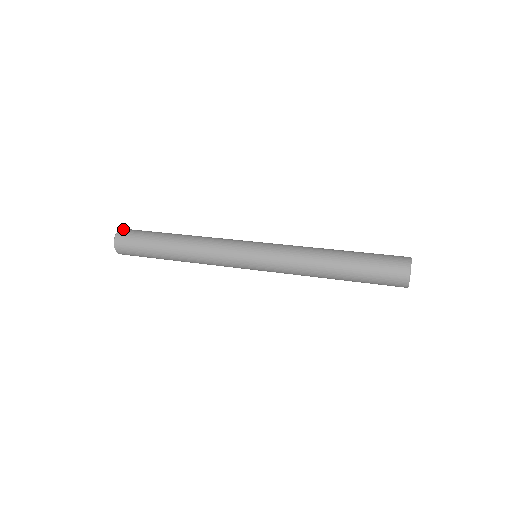
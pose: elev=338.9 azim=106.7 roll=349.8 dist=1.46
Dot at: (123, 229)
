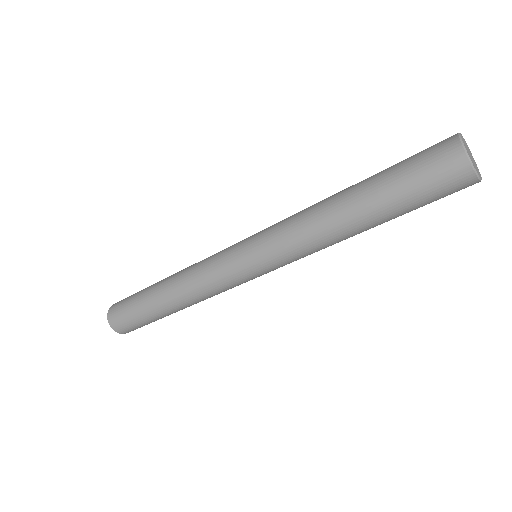
Dot at: (114, 304)
